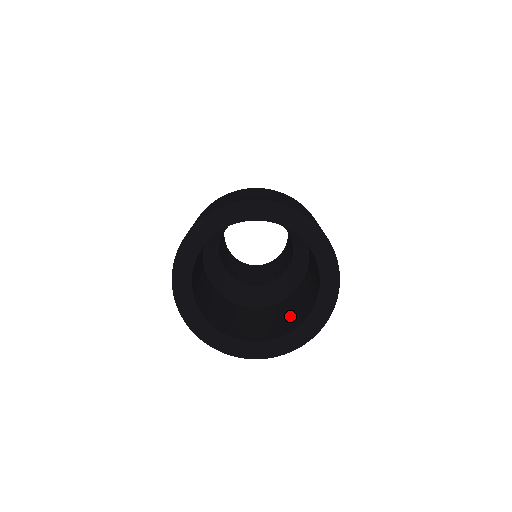
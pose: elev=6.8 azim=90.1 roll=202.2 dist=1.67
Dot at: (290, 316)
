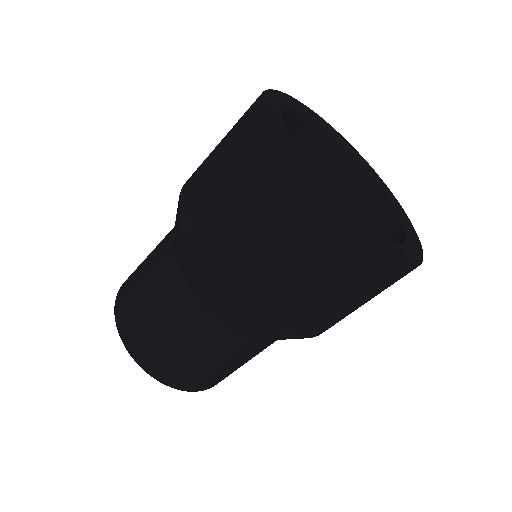
Dot at: occluded
